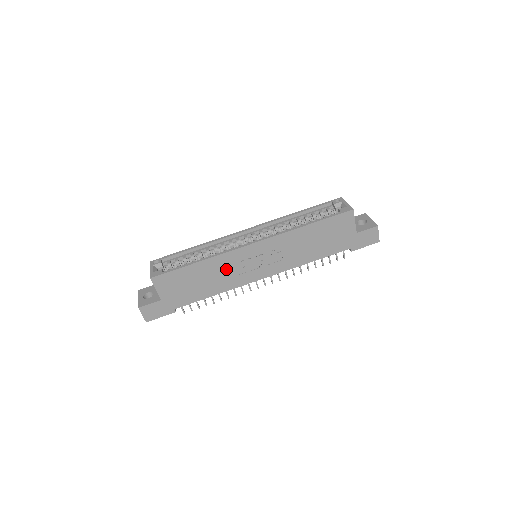
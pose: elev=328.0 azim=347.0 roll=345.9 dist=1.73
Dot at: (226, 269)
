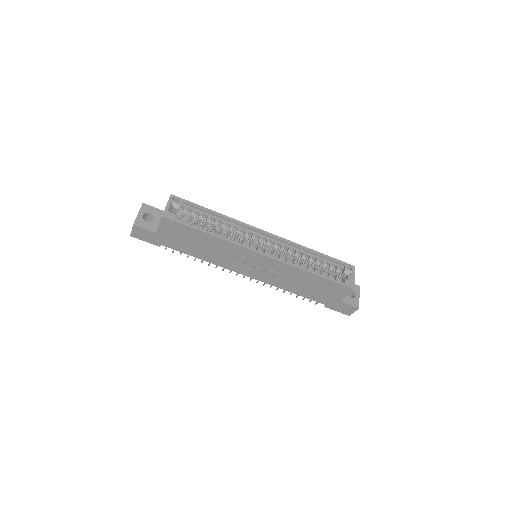
Dot at: (226, 253)
